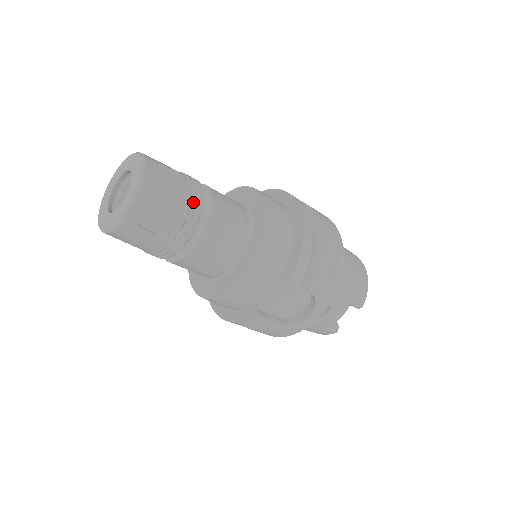
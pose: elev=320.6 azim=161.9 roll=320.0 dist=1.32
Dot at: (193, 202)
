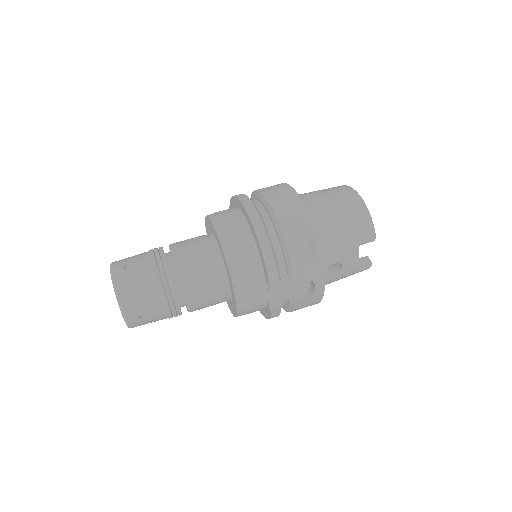
Dot at: (162, 278)
